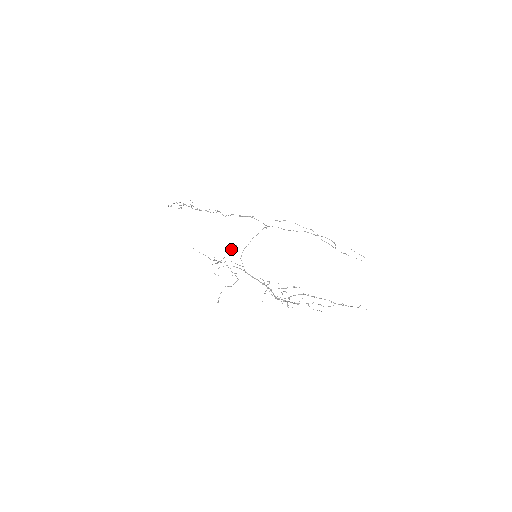
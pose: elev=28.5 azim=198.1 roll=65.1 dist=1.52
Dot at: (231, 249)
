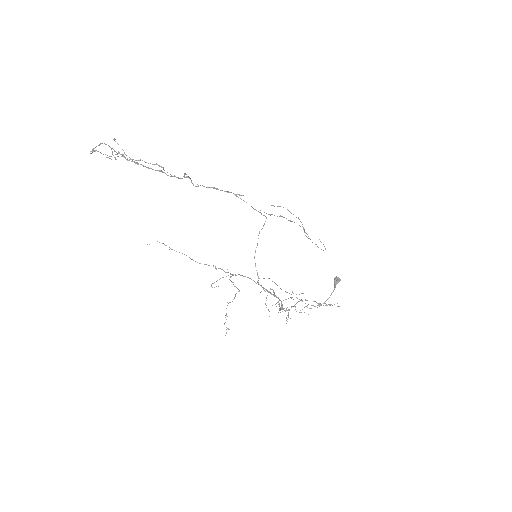
Dot at: (336, 284)
